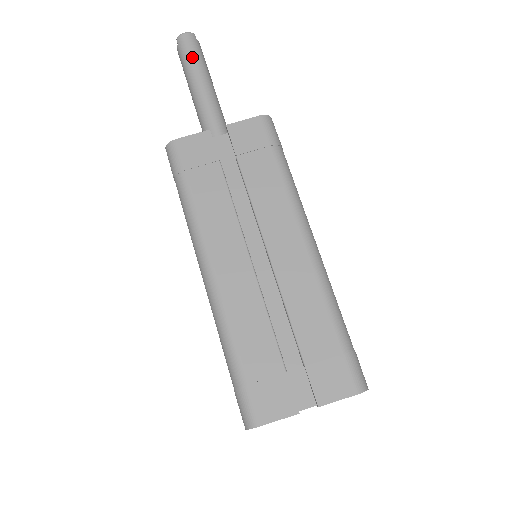
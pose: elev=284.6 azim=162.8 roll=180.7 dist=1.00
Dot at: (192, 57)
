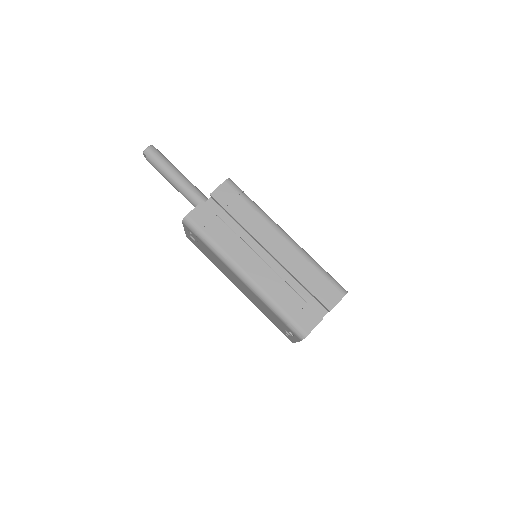
Dot at: (160, 161)
